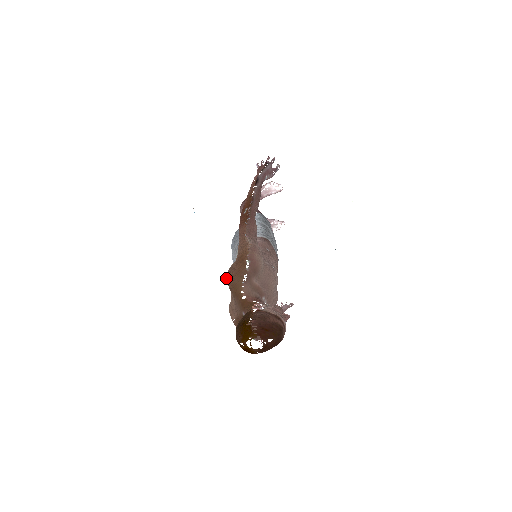
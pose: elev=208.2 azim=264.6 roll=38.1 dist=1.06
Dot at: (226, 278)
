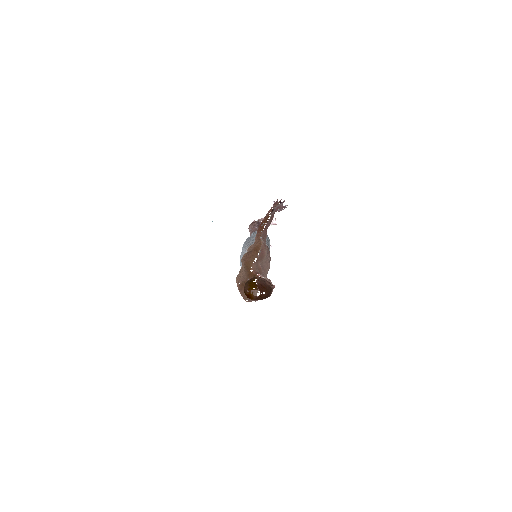
Dot at: (242, 258)
